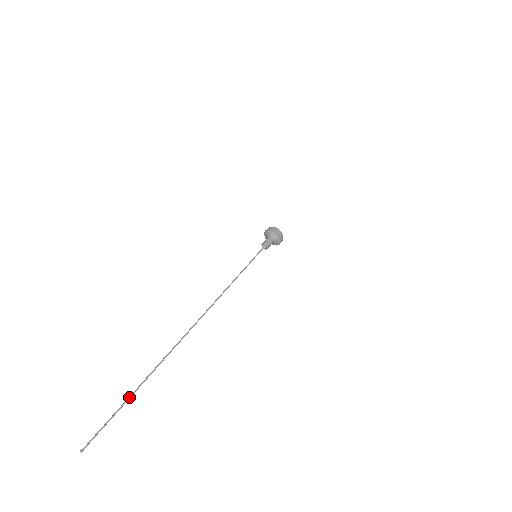
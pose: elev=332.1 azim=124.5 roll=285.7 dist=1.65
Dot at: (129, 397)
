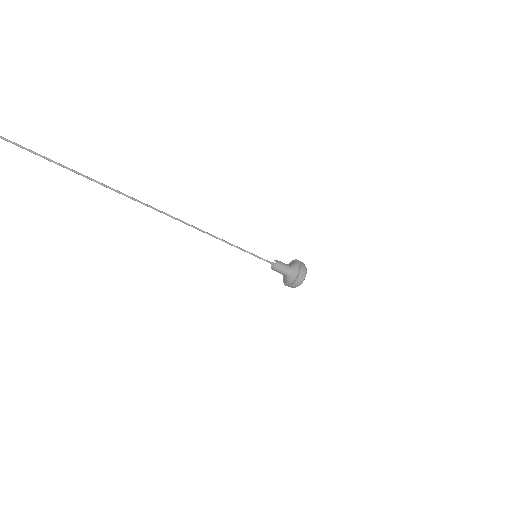
Dot at: out of frame
